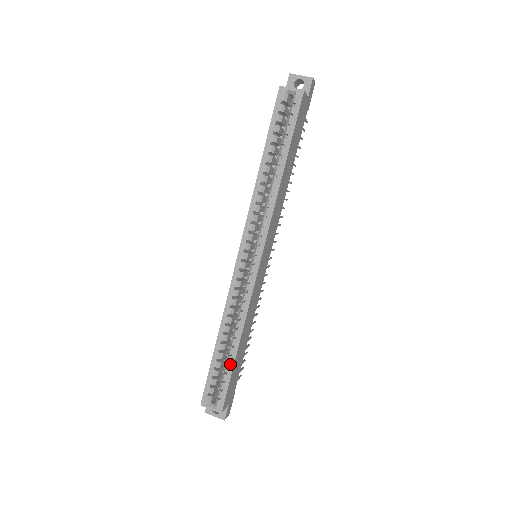
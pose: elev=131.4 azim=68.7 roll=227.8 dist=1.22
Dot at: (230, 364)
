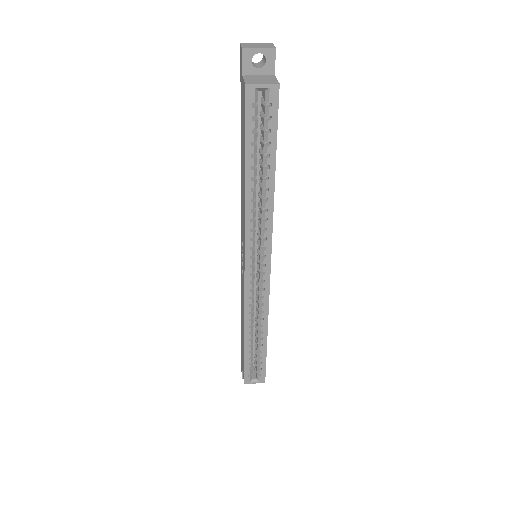
Dot at: (263, 351)
